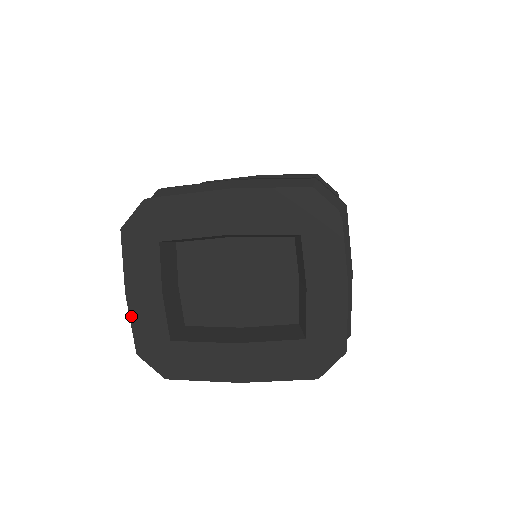
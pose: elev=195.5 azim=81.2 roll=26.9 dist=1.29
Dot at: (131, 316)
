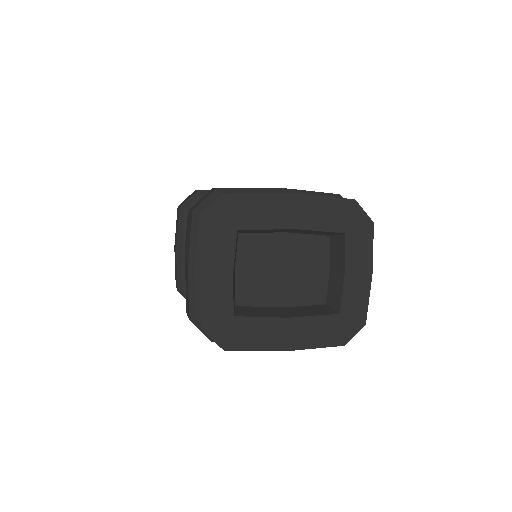
Dot at: (202, 294)
